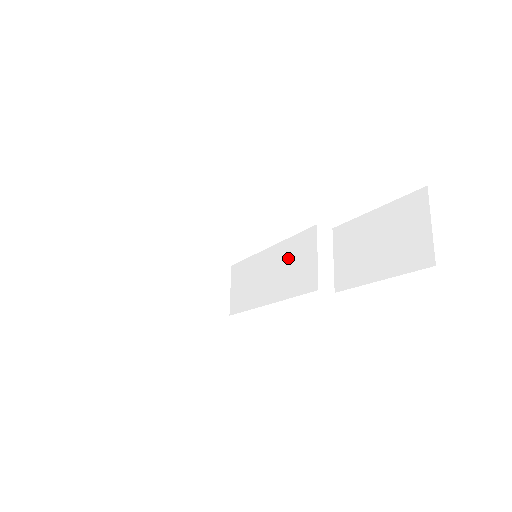
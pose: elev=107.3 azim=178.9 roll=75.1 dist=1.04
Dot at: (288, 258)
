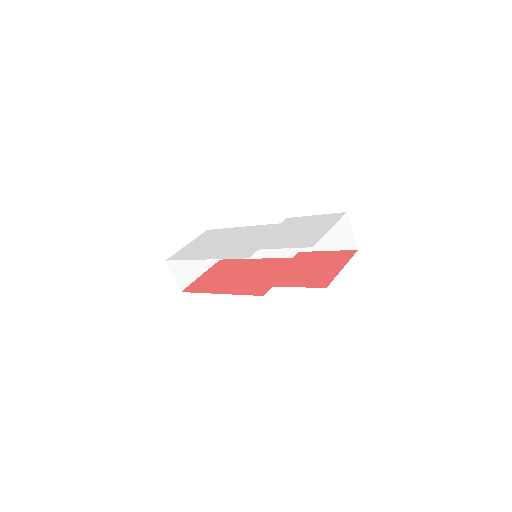
Dot at: occluded
